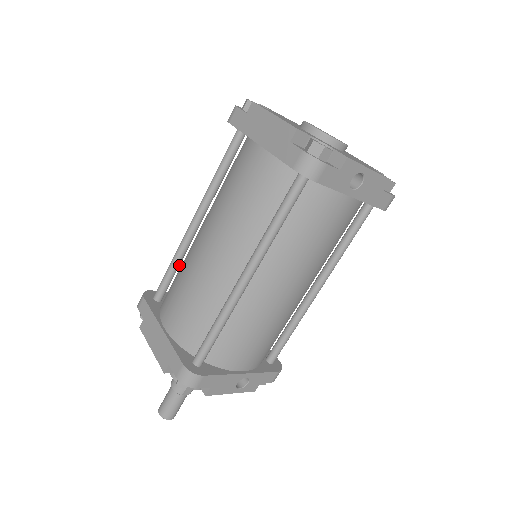
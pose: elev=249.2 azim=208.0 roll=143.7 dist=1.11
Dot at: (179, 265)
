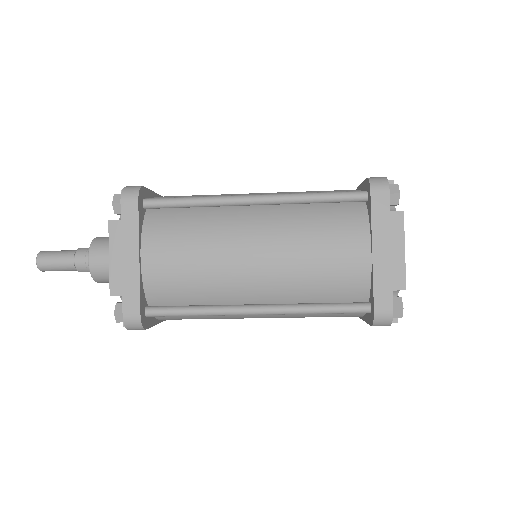
Dot at: (196, 205)
